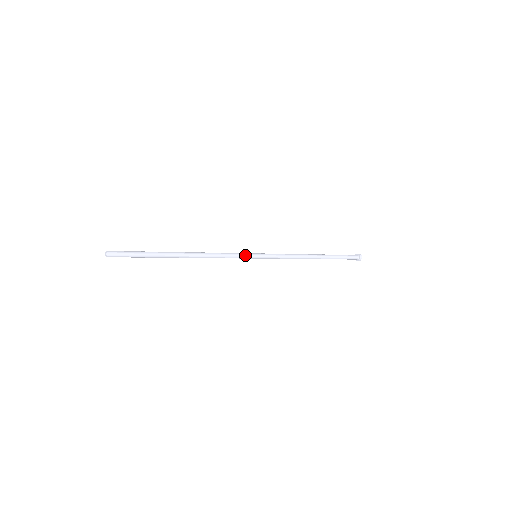
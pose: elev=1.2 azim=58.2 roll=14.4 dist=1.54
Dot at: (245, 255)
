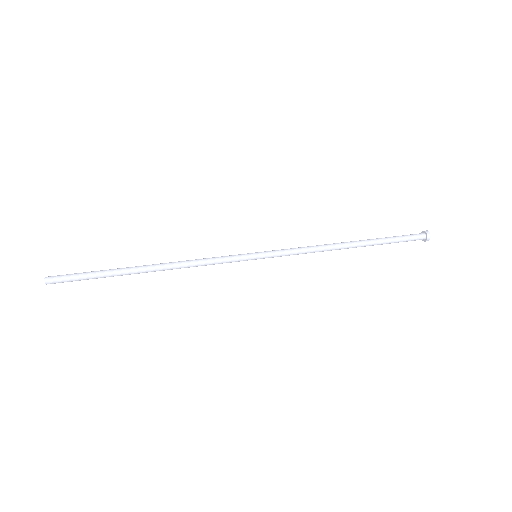
Dot at: (238, 259)
